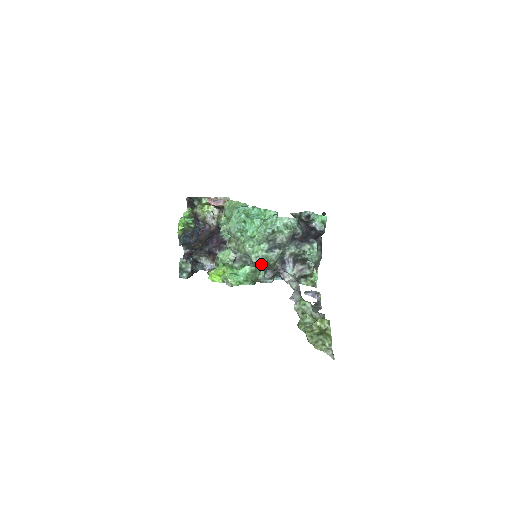
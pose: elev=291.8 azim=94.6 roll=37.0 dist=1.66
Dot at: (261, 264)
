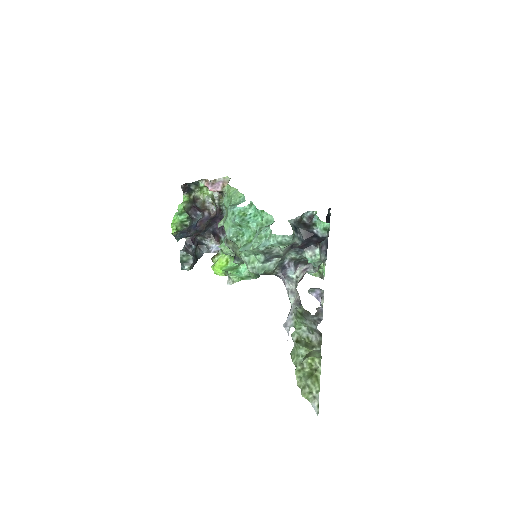
Dot at: (258, 274)
